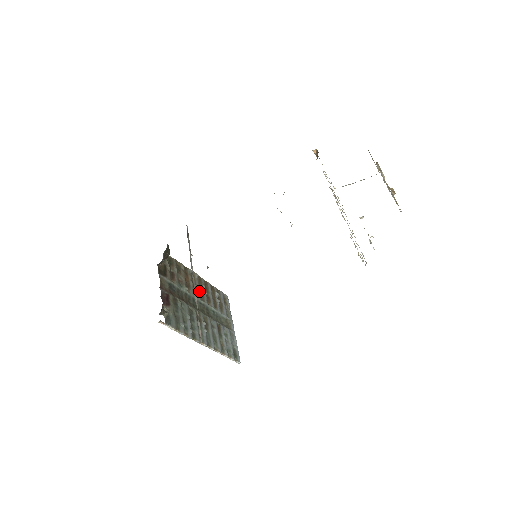
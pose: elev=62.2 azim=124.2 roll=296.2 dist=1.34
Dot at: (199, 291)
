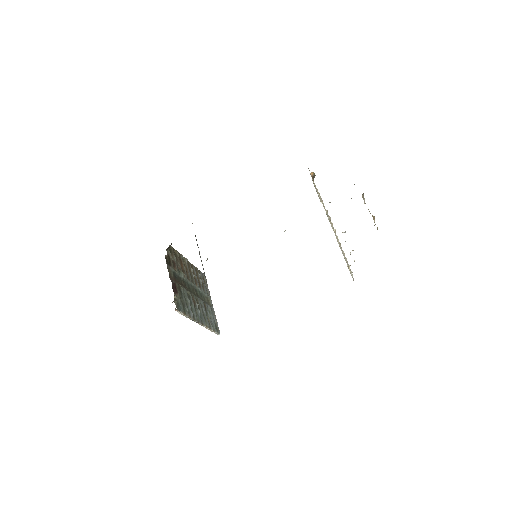
Dot at: (190, 275)
